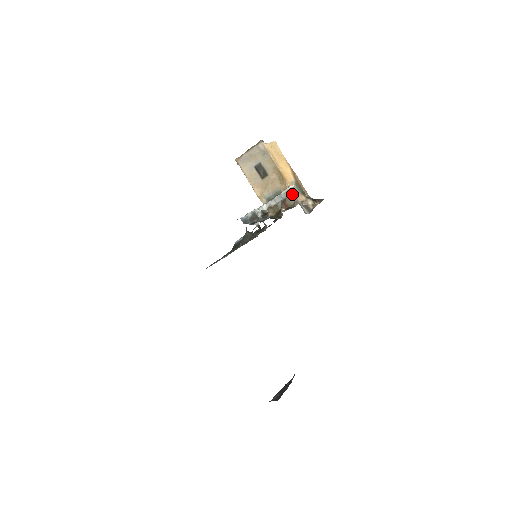
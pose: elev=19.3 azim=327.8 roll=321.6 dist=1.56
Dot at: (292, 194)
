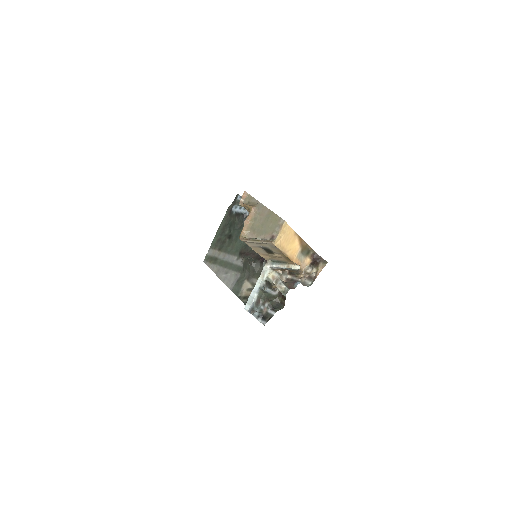
Dot at: (297, 270)
